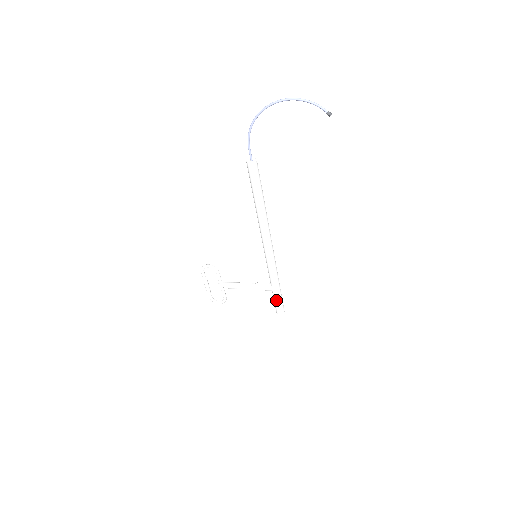
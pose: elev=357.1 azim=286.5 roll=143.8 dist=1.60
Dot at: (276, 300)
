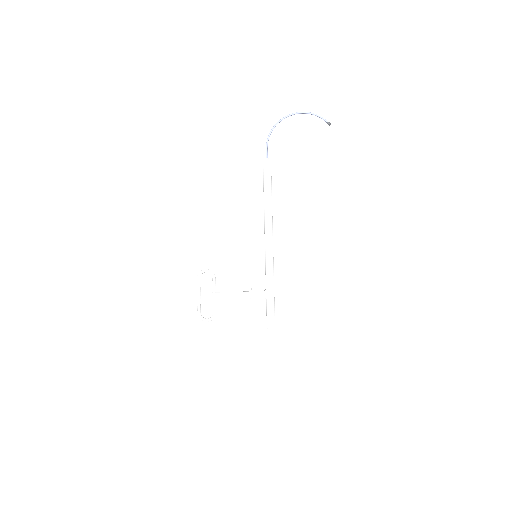
Dot at: (269, 308)
